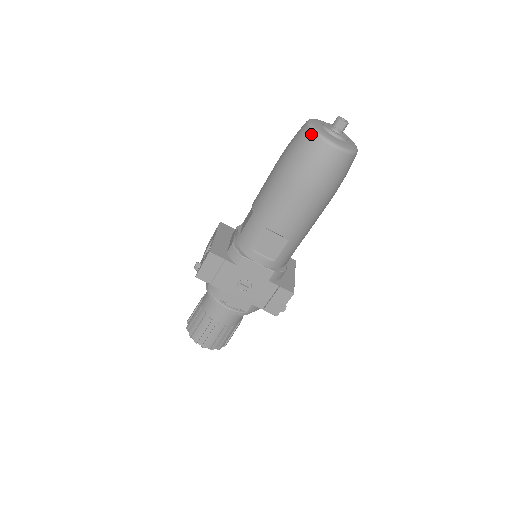
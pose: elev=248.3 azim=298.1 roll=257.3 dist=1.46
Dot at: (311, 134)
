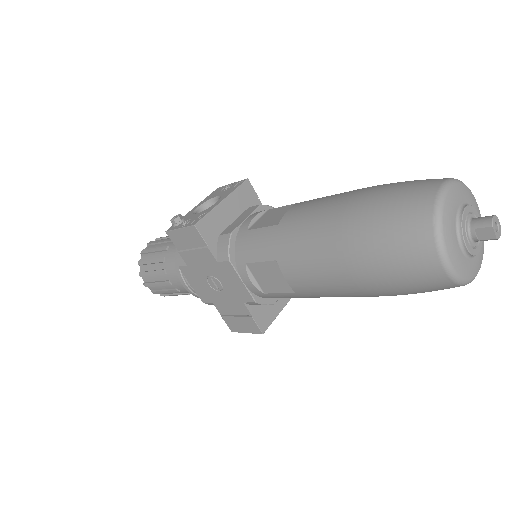
Dot at: (428, 217)
